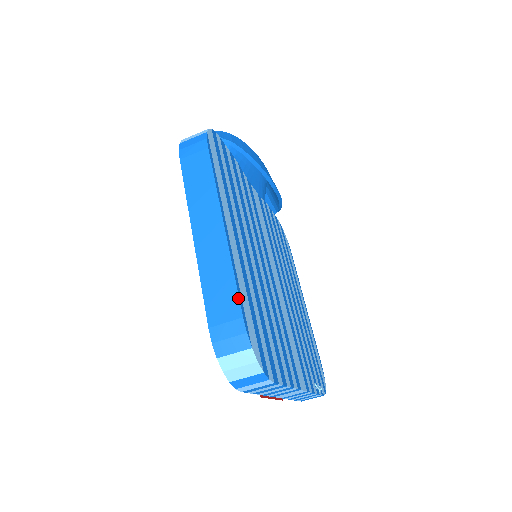
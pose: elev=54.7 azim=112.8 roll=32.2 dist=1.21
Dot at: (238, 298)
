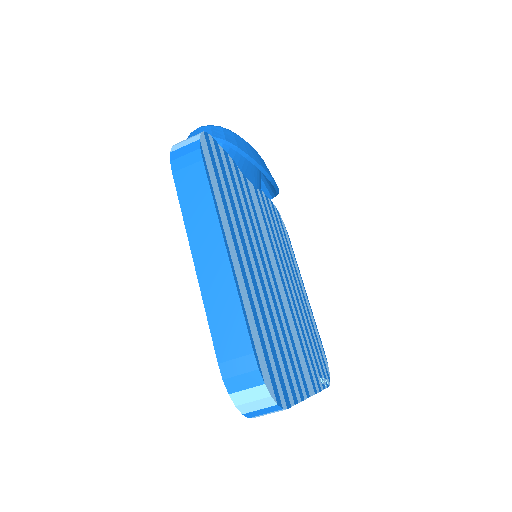
Dot at: (247, 332)
